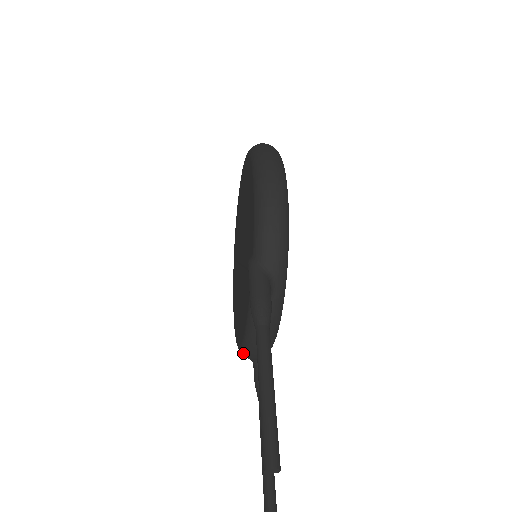
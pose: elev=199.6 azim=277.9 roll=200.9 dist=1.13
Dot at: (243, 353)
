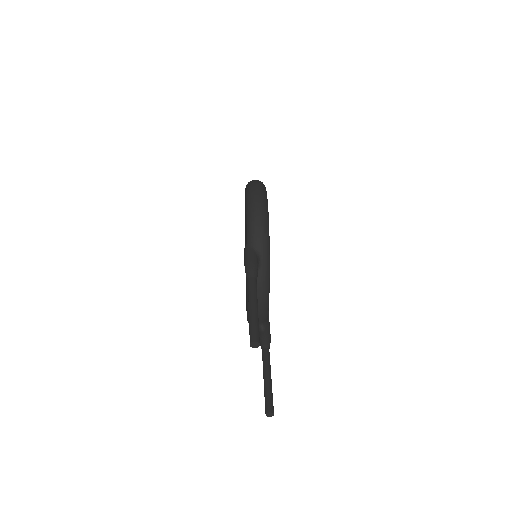
Dot at: occluded
